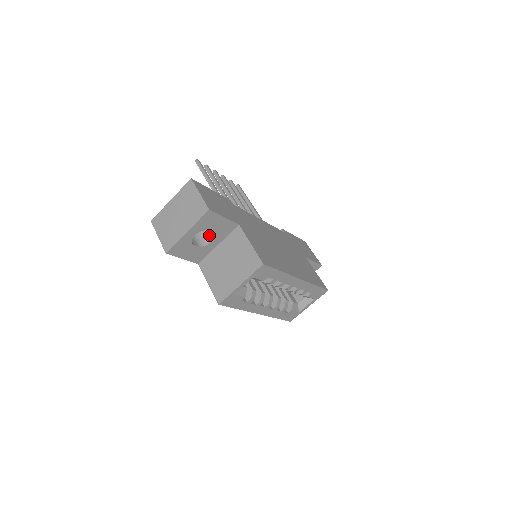
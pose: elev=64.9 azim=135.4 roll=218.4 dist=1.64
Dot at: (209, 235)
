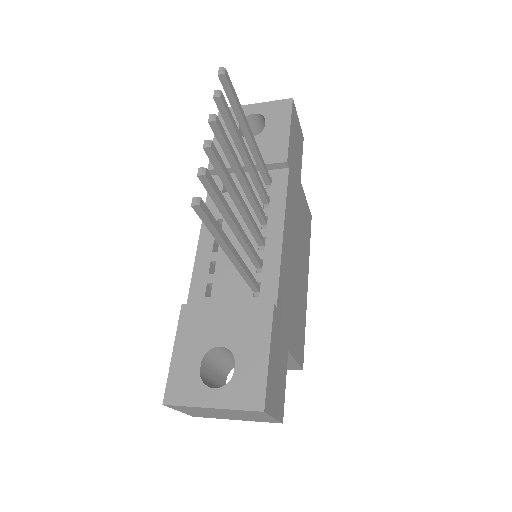
Dot at: occluded
